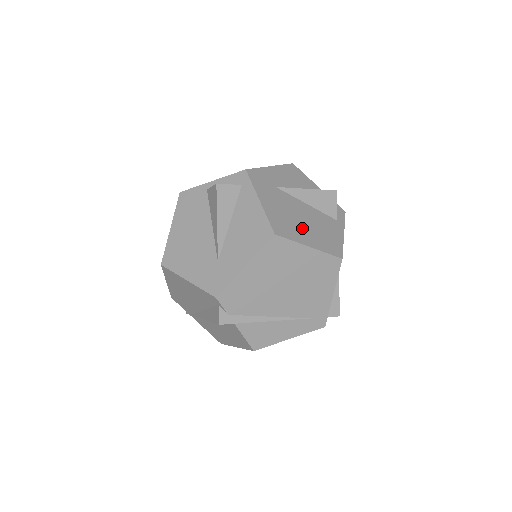
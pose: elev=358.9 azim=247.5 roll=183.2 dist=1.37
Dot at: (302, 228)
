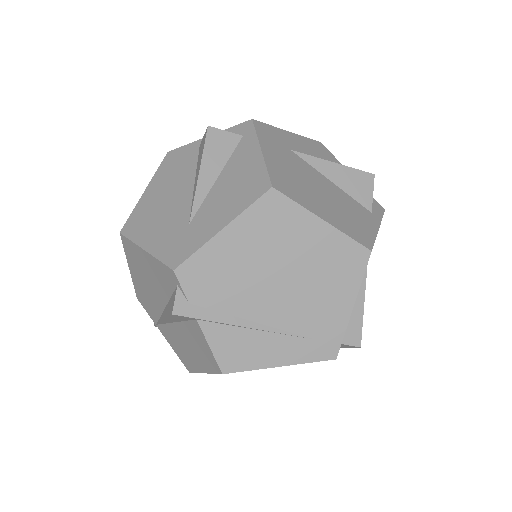
Dot at: (317, 198)
